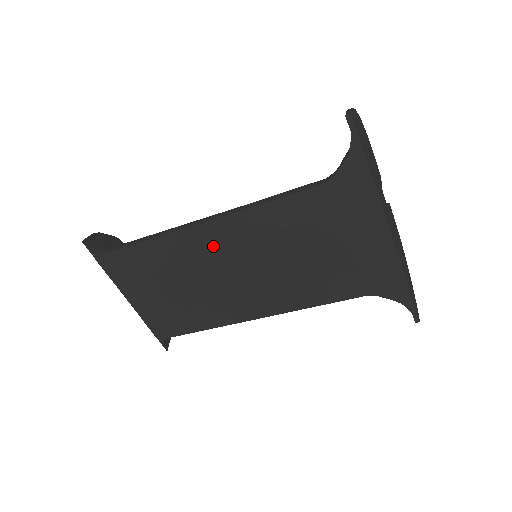
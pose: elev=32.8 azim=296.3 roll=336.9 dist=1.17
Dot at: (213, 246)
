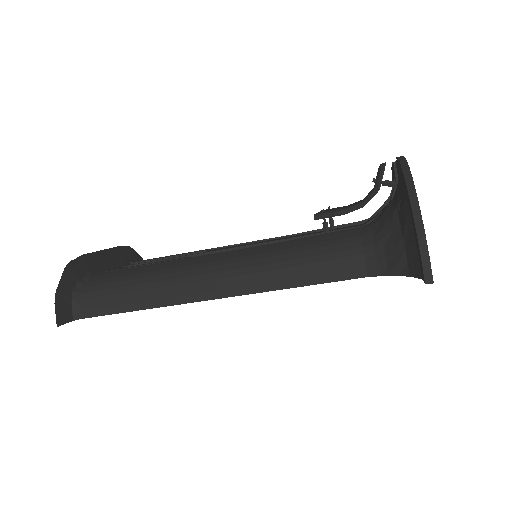
Dot at: occluded
